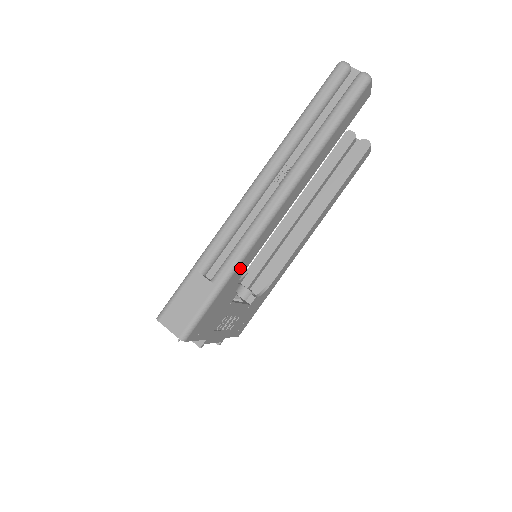
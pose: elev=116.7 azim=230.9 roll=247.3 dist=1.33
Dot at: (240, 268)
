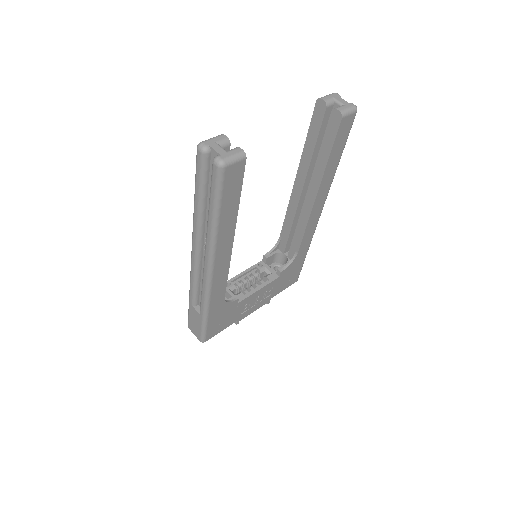
Dot at: (214, 303)
